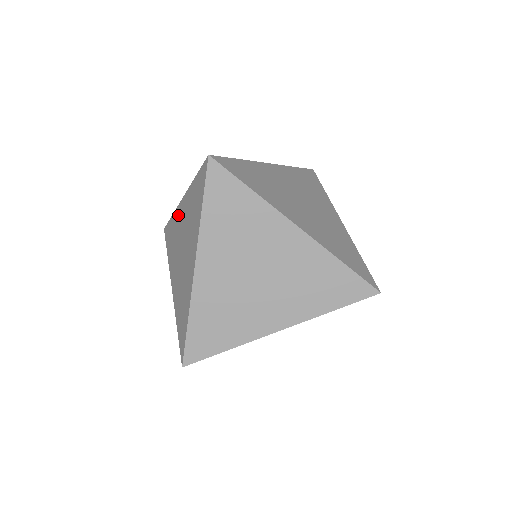
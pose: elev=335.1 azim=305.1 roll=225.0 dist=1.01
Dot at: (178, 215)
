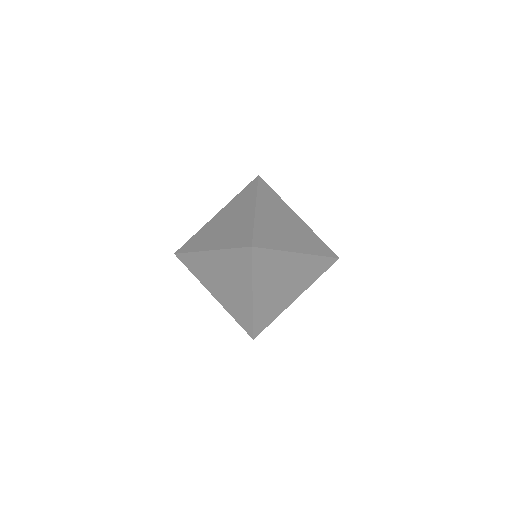
Dot at: (250, 204)
